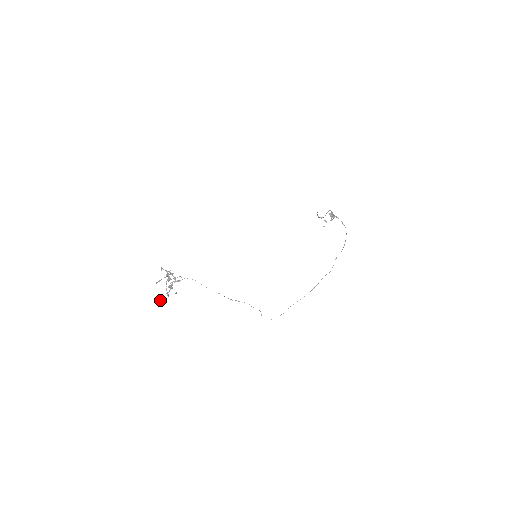
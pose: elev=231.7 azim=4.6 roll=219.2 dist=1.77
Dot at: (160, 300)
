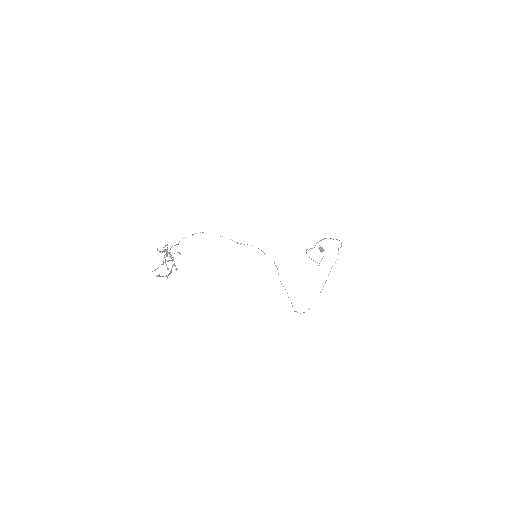
Dot at: (159, 274)
